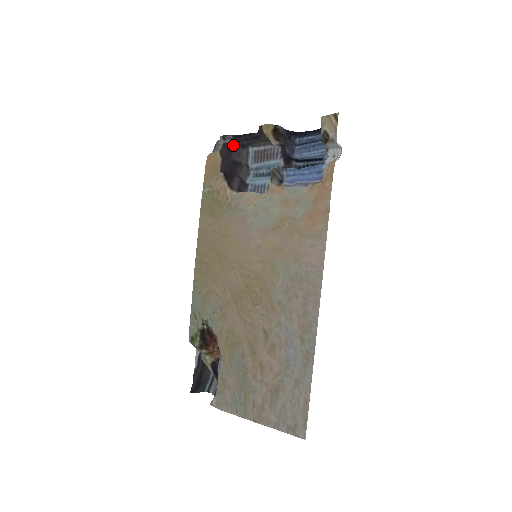
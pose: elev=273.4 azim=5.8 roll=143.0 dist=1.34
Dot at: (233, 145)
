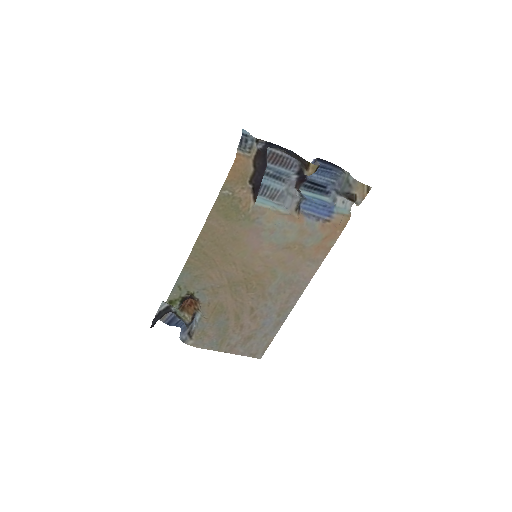
Dot at: (265, 154)
